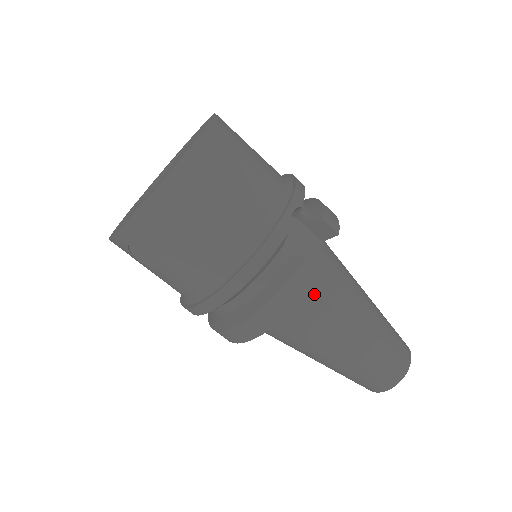
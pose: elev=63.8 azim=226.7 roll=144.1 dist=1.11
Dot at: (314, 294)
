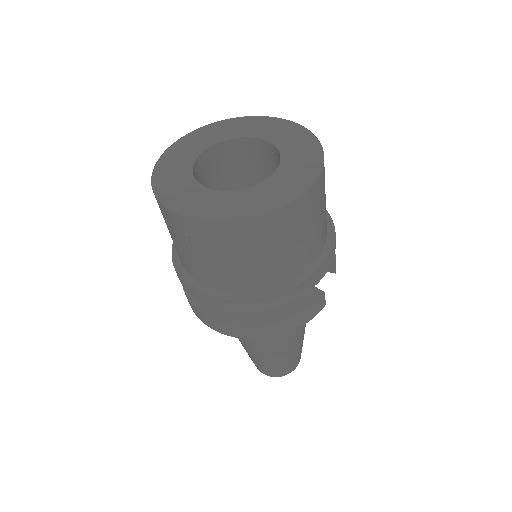
Dot at: occluded
